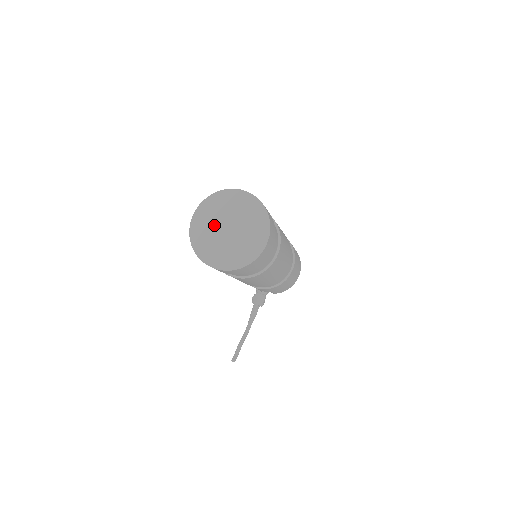
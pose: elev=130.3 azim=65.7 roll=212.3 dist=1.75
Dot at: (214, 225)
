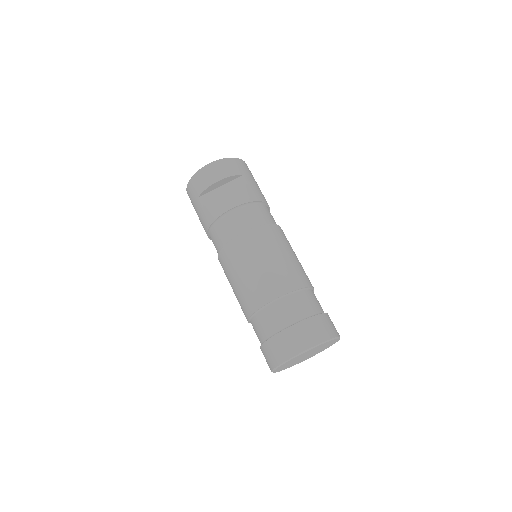
Dot at: occluded
